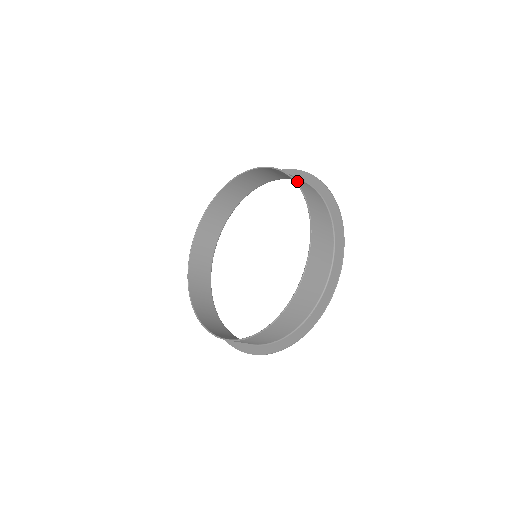
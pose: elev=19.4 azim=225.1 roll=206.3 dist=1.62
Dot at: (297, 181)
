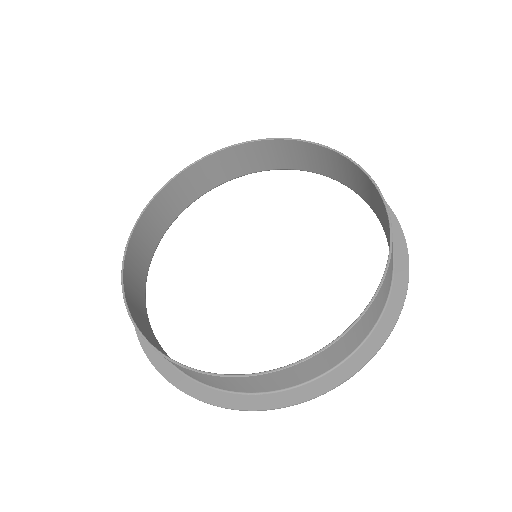
Dot at: occluded
